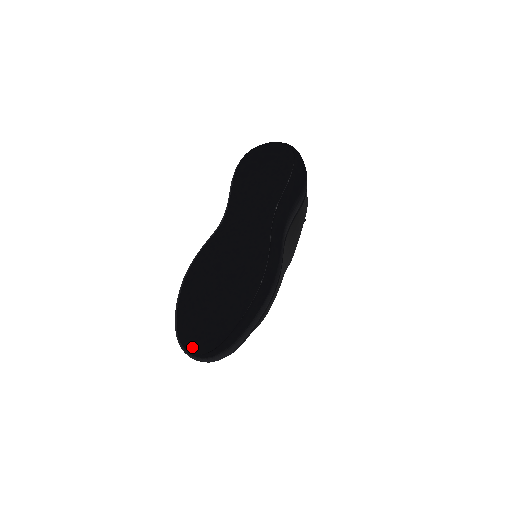
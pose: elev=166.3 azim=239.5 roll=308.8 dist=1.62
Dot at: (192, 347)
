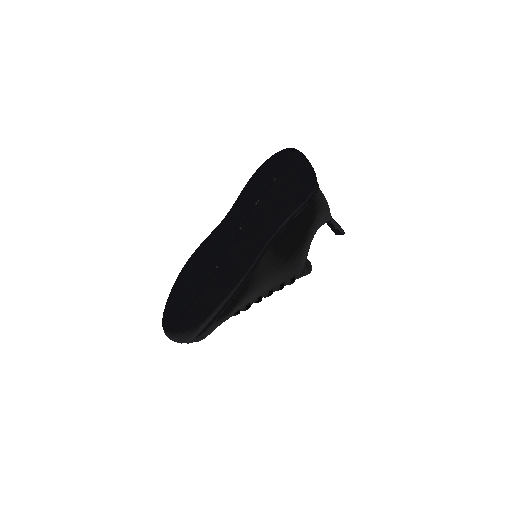
Dot at: (165, 325)
